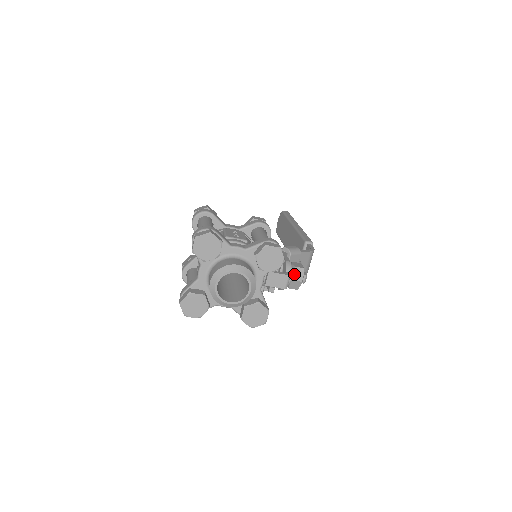
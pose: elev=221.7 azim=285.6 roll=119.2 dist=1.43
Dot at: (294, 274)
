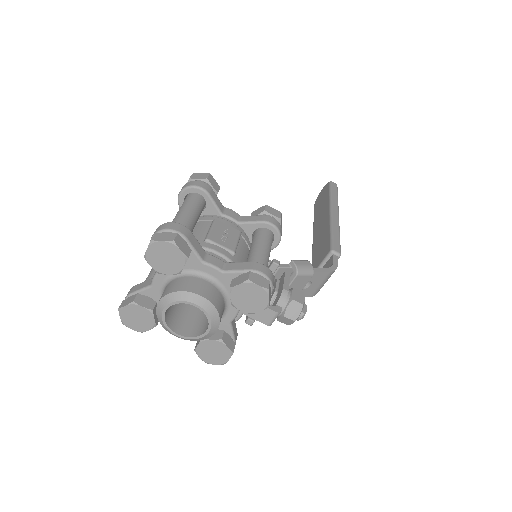
Dot at: (288, 309)
